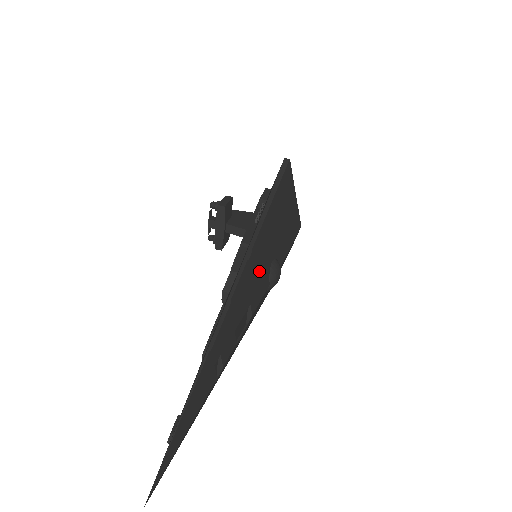
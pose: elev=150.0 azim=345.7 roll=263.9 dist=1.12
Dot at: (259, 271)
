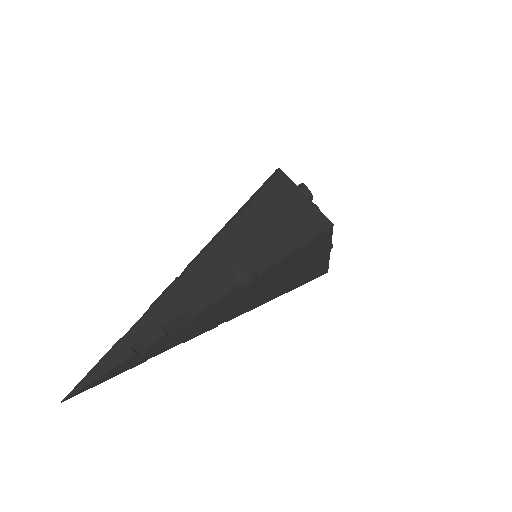
Dot at: (206, 283)
